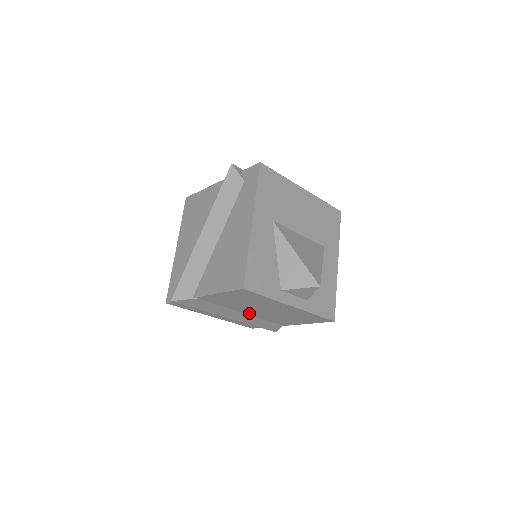
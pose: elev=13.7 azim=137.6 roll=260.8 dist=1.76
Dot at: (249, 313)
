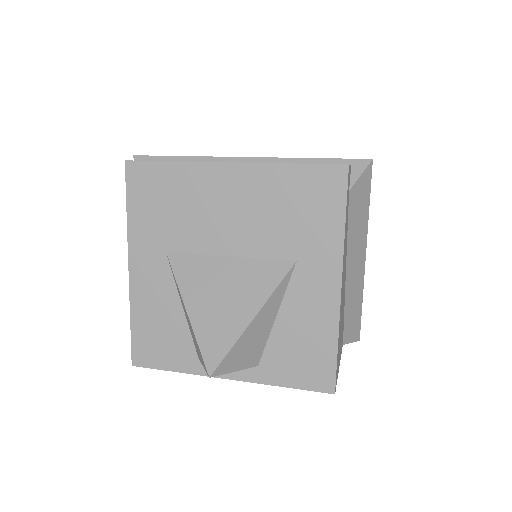
Dot at: occluded
